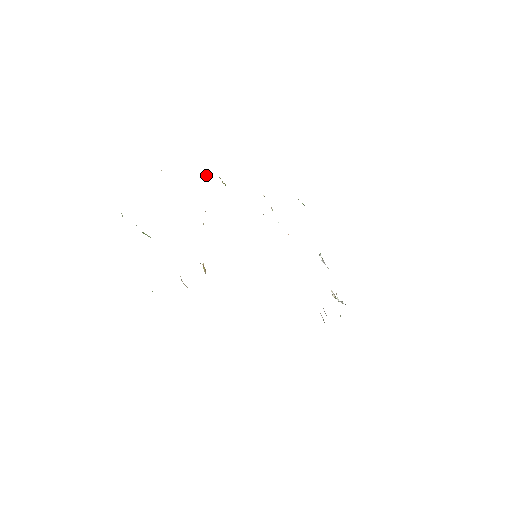
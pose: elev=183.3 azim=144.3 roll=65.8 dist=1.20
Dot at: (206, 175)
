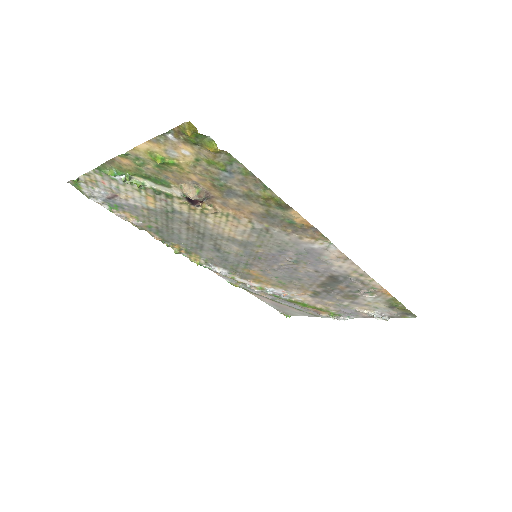
Dot at: (175, 252)
